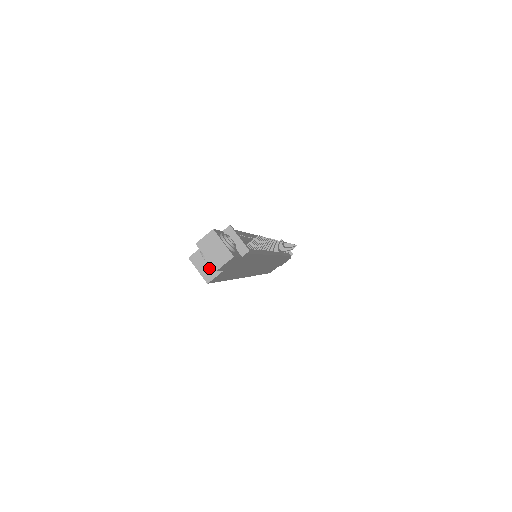
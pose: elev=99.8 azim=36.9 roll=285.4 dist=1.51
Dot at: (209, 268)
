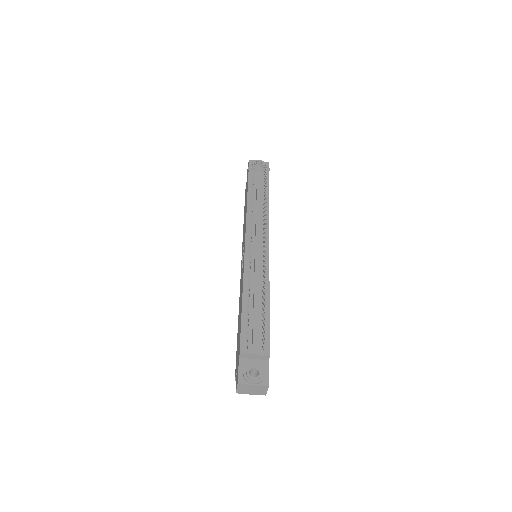
Dot at: occluded
